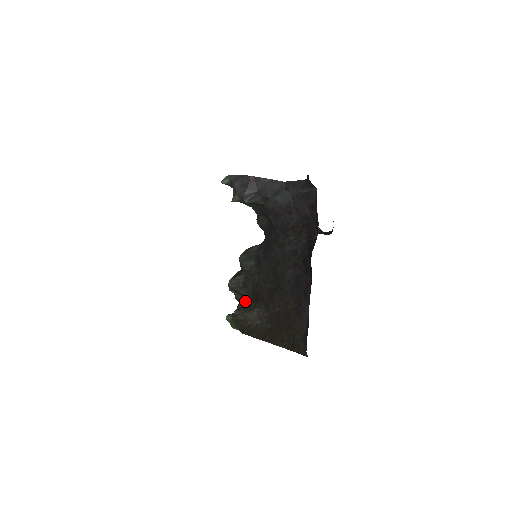
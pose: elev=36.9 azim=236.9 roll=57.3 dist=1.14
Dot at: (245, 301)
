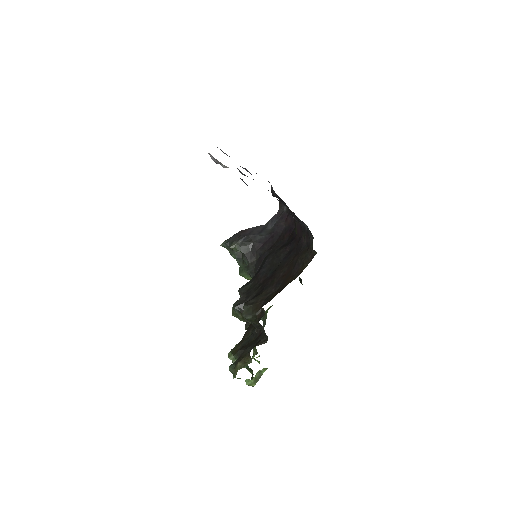
Dot at: occluded
